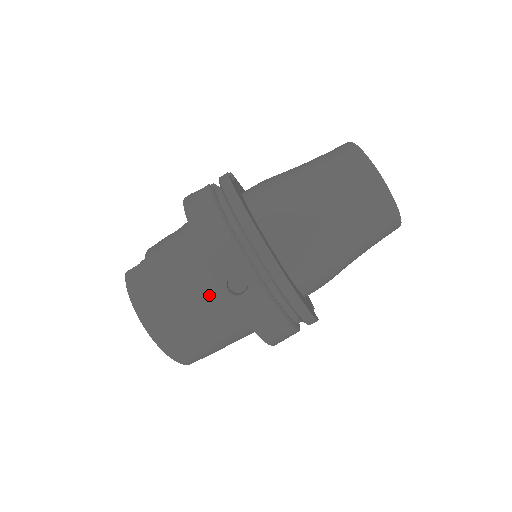
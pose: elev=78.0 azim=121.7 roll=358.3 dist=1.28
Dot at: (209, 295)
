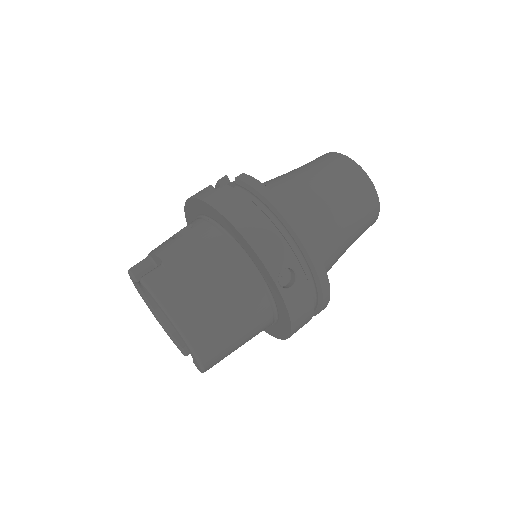
Dot at: (249, 292)
